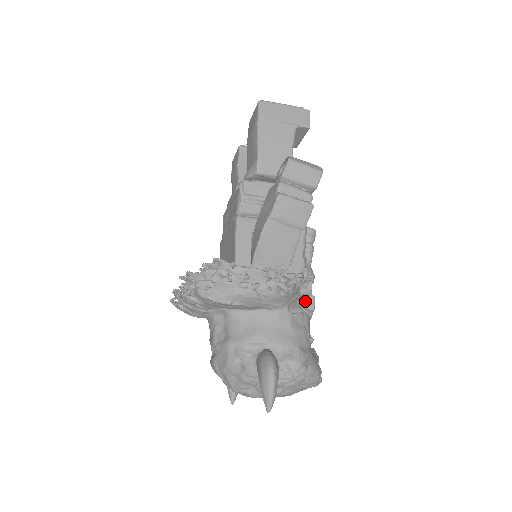
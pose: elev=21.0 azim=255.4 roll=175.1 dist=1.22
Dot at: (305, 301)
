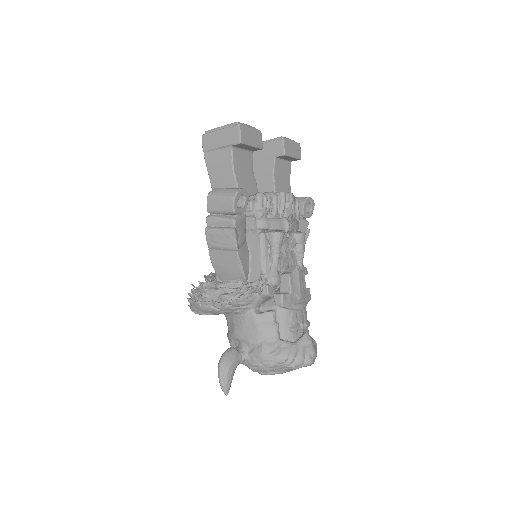
Dot at: (275, 300)
